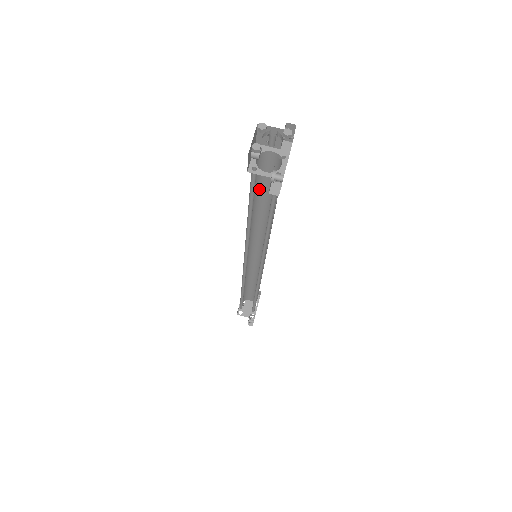
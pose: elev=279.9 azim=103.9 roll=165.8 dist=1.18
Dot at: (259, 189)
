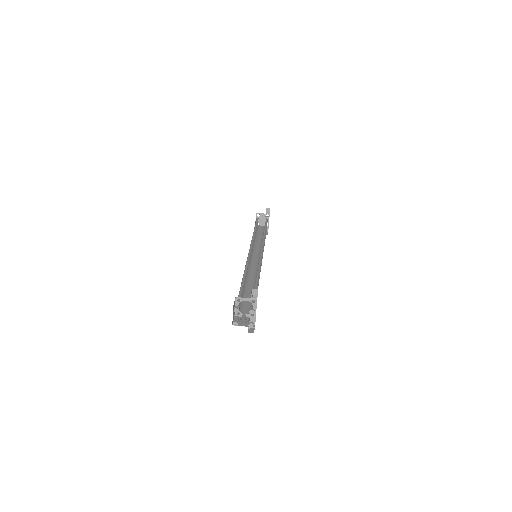
Dot at: occluded
